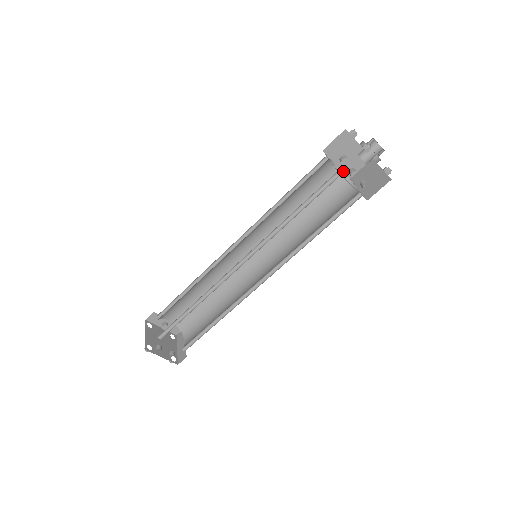
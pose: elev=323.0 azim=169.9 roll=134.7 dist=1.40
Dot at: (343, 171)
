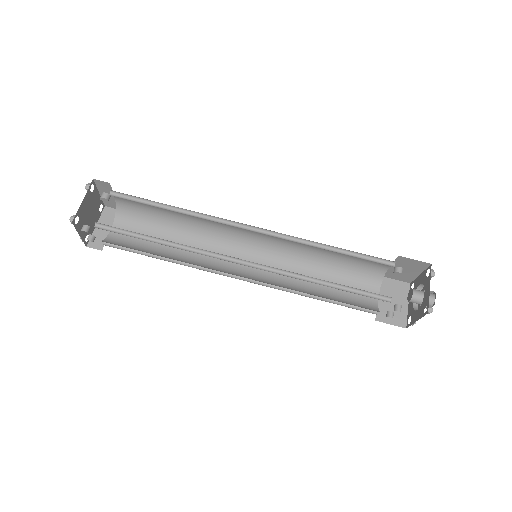
Dot at: (386, 270)
